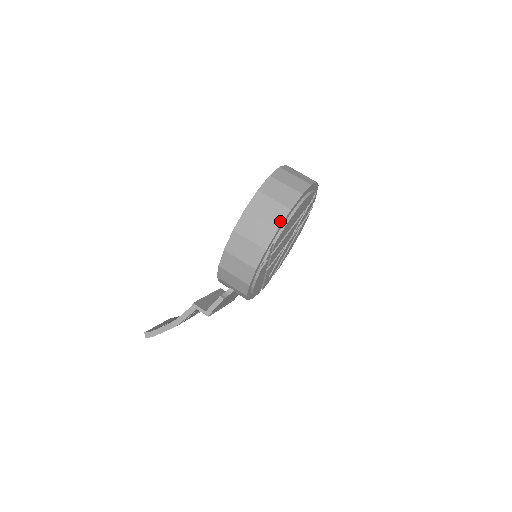
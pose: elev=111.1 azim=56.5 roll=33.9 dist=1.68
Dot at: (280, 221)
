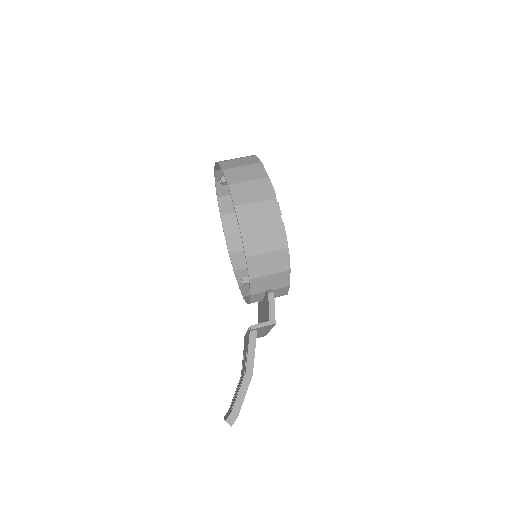
Dot at: (263, 172)
